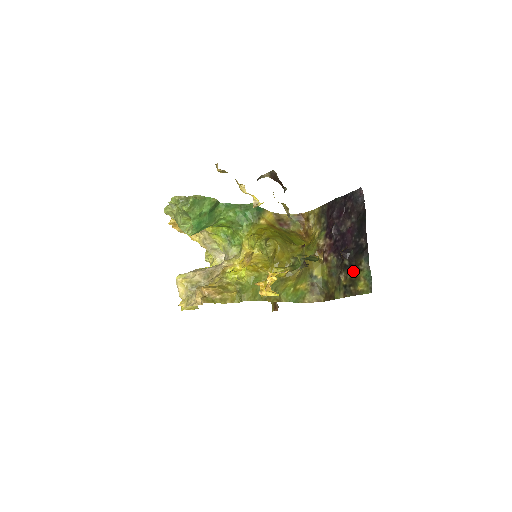
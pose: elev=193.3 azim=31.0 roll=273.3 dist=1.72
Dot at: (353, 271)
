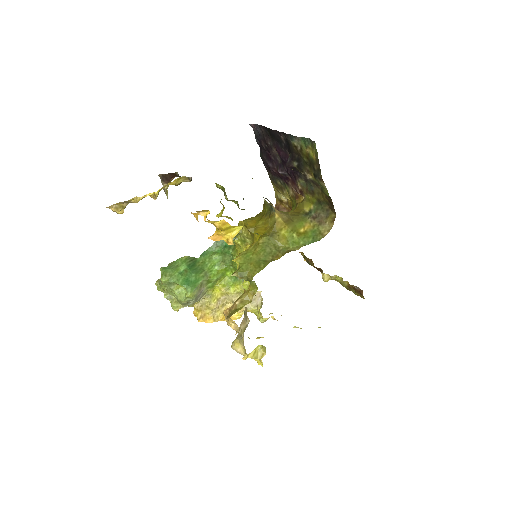
Dot at: (303, 160)
